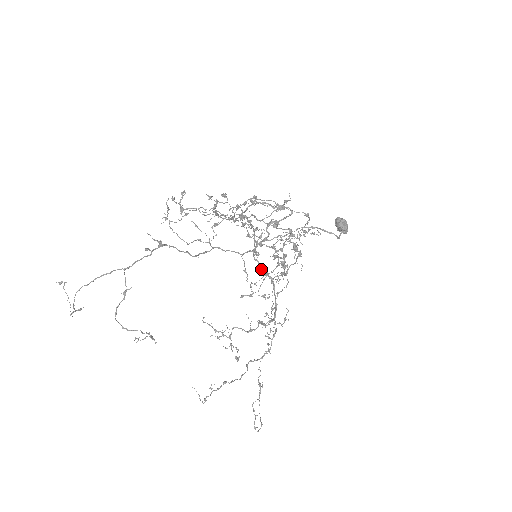
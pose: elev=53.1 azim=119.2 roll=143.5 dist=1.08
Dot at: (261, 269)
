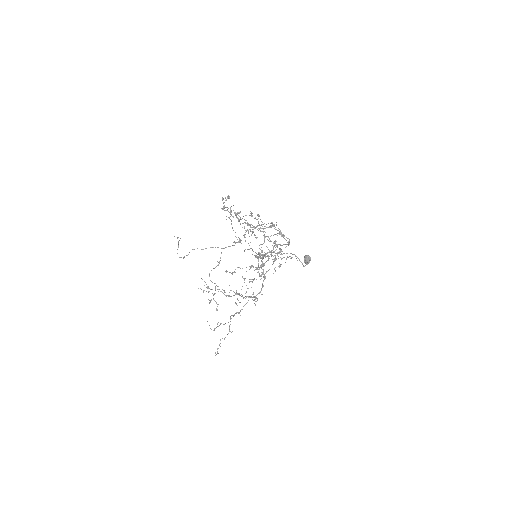
Dot at: occluded
